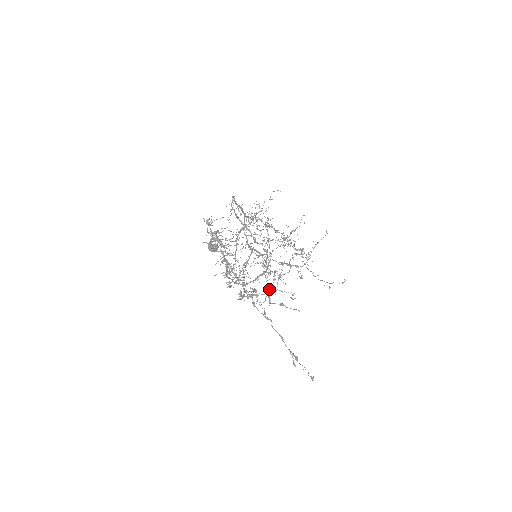
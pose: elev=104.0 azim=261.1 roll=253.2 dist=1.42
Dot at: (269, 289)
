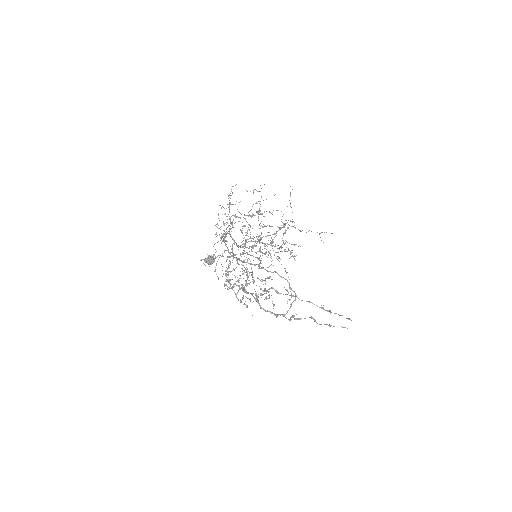
Dot at: occluded
